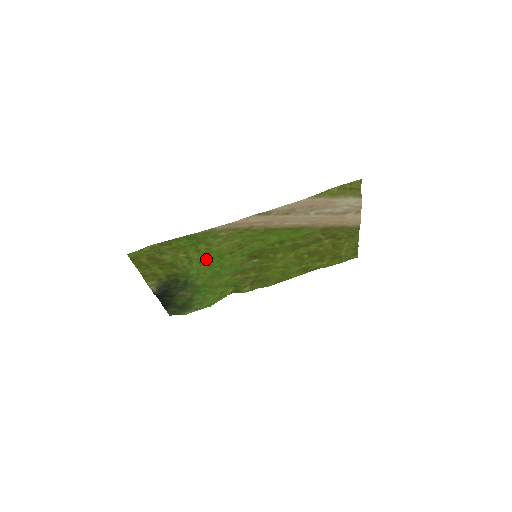
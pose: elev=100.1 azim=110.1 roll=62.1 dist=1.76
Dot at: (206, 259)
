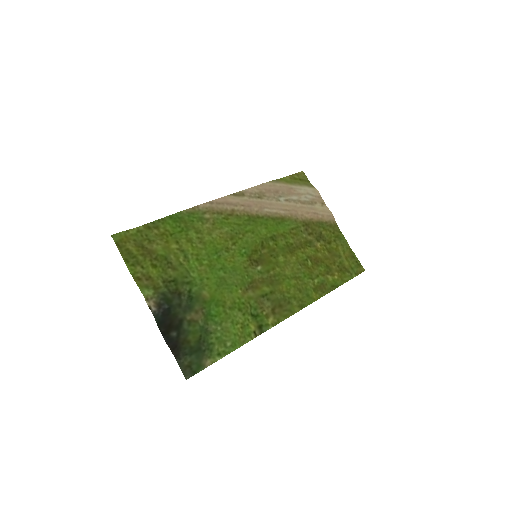
Dot at: (203, 255)
